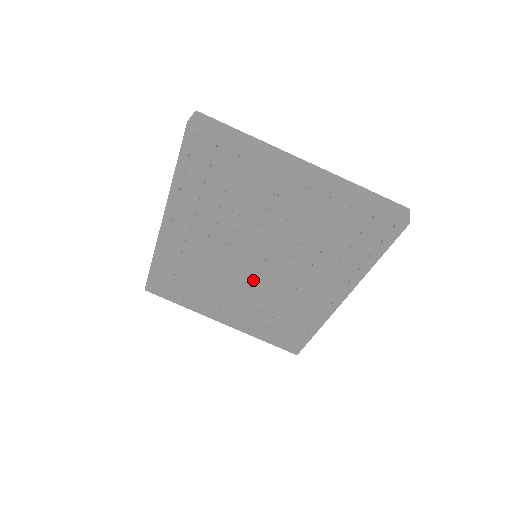
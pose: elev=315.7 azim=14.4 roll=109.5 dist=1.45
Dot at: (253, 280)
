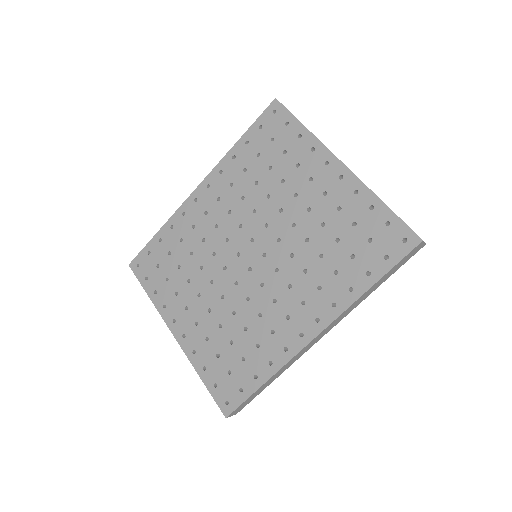
Dot at: (239, 278)
